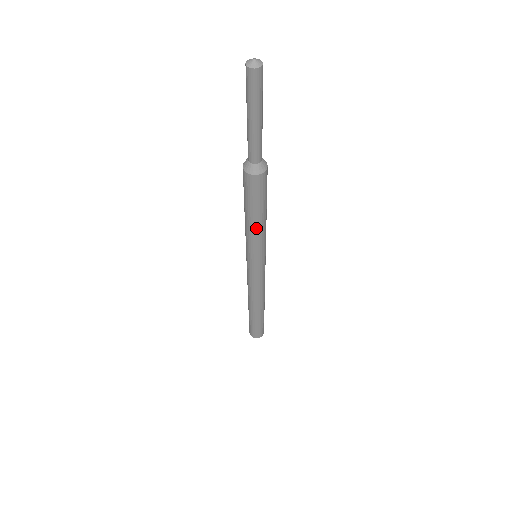
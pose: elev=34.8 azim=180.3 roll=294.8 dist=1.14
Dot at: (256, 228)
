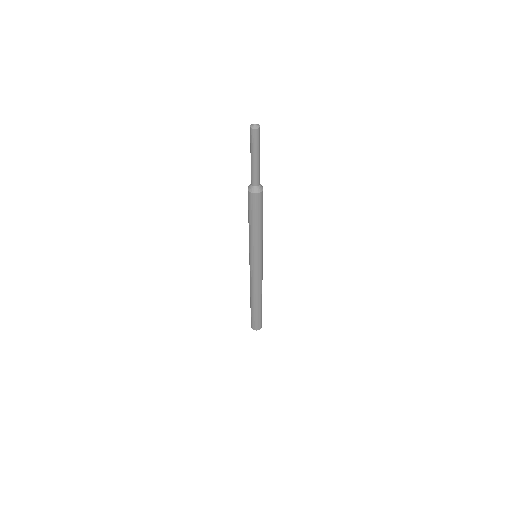
Dot at: (260, 231)
